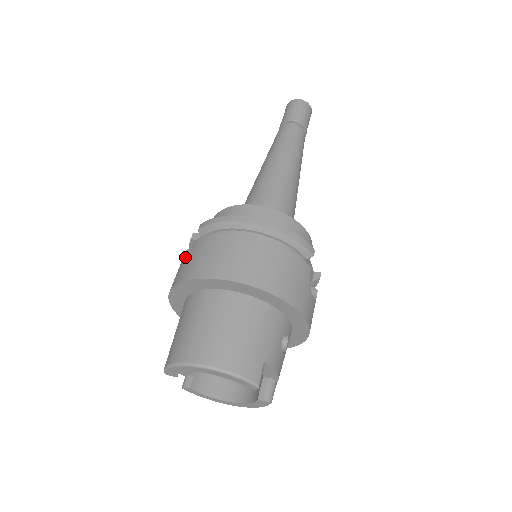
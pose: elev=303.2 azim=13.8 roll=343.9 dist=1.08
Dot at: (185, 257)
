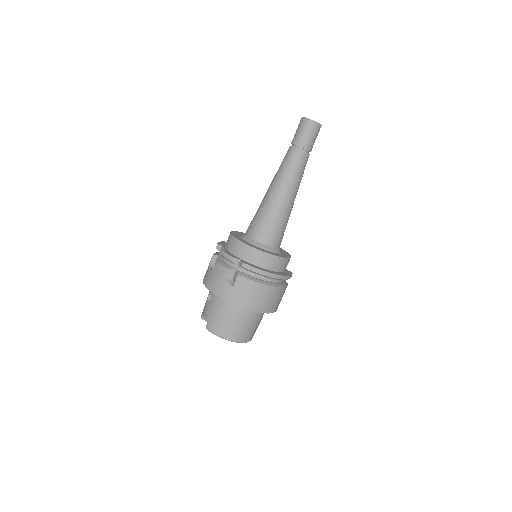
Dot at: (227, 275)
